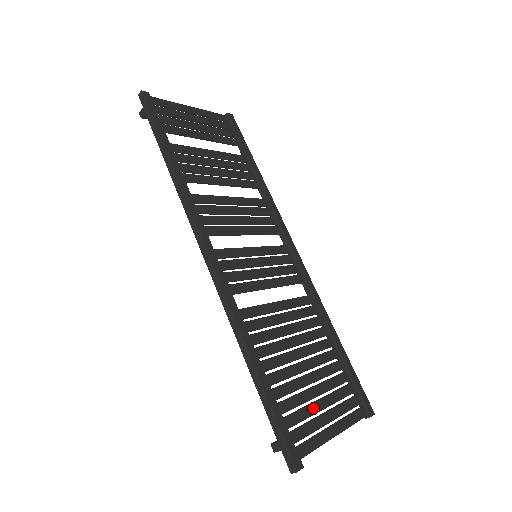
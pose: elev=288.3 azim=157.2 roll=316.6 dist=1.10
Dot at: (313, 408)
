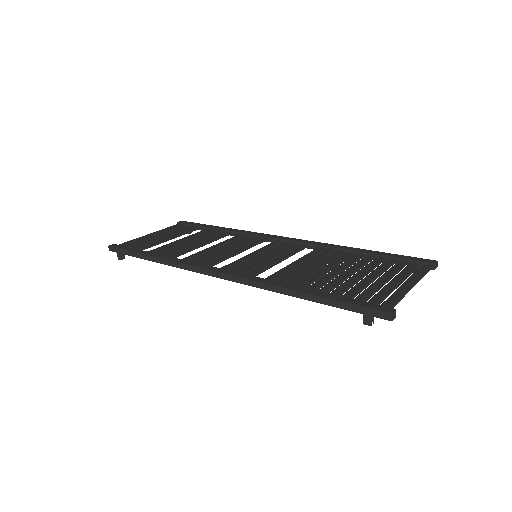
Dot at: (376, 285)
